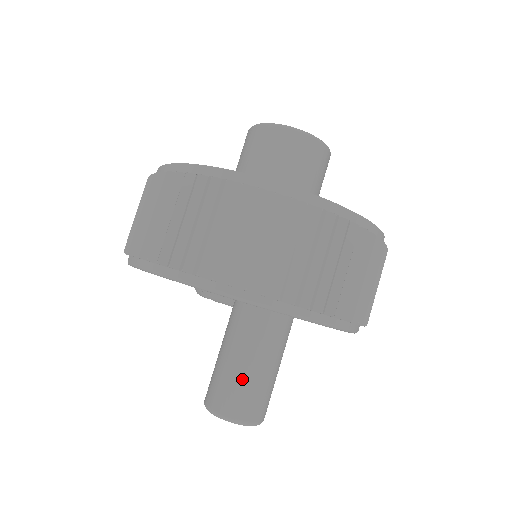
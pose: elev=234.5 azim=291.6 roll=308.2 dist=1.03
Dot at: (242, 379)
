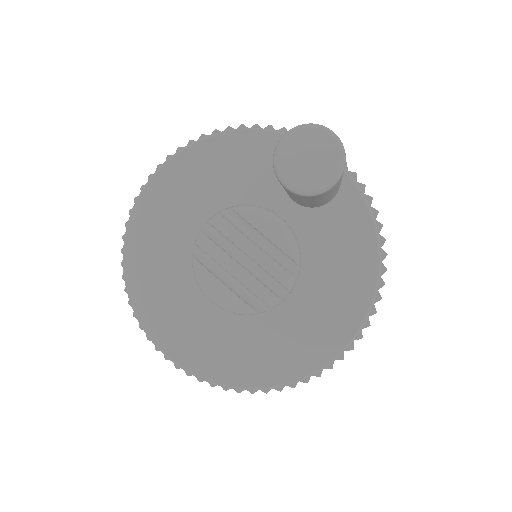
Dot at: occluded
